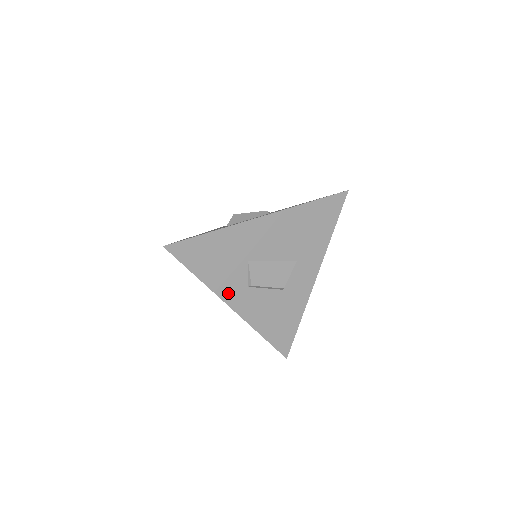
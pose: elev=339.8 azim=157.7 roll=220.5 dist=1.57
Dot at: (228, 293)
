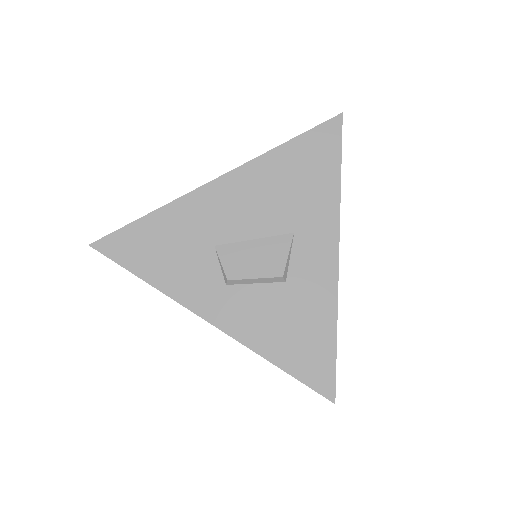
Dot at: (197, 299)
